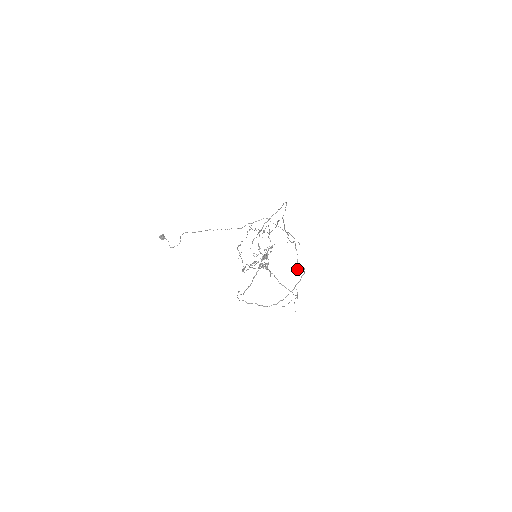
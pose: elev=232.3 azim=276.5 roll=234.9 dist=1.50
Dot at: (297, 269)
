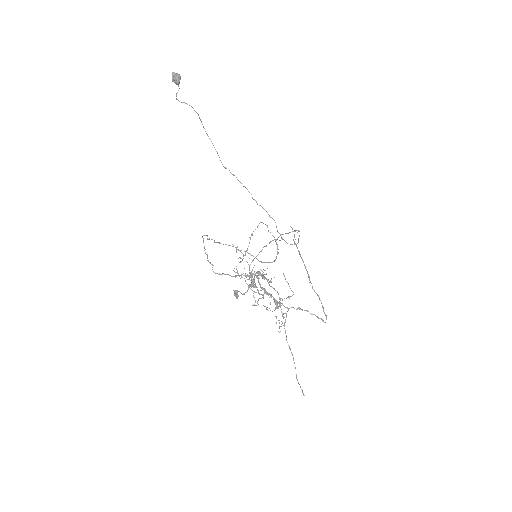
Dot at: (273, 240)
